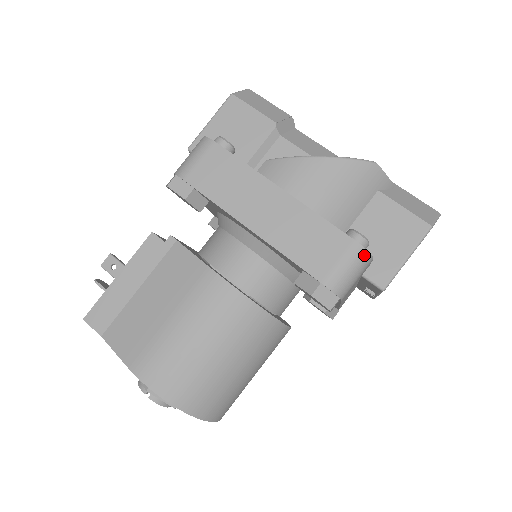
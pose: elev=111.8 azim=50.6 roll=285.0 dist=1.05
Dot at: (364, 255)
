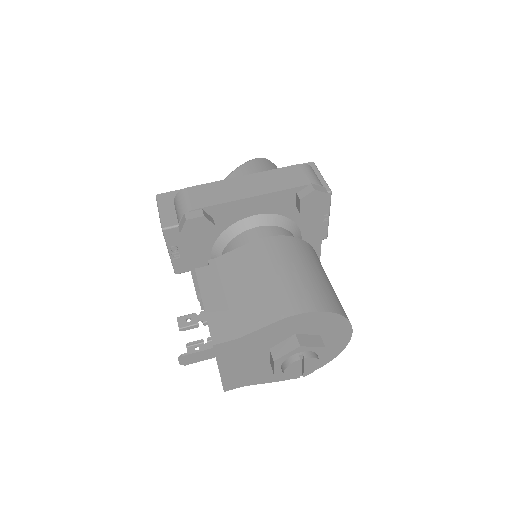
Dot at: (310, 167)
